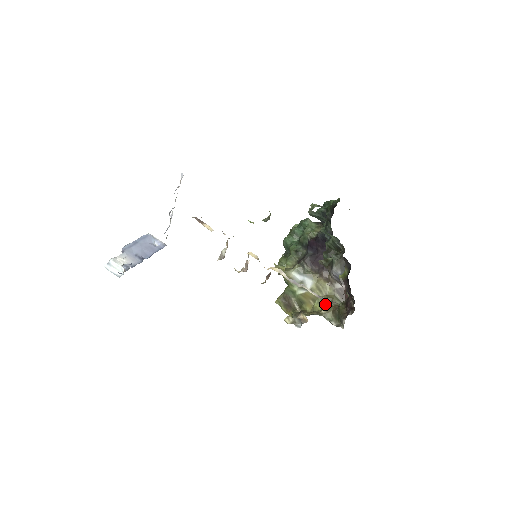
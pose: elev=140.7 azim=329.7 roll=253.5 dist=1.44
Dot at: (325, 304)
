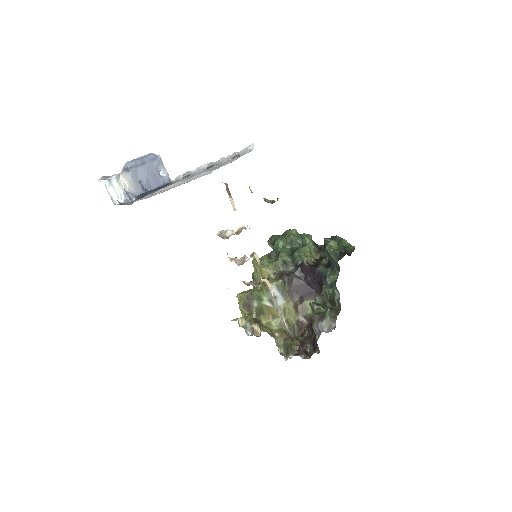
Dot at: (281, 327)
